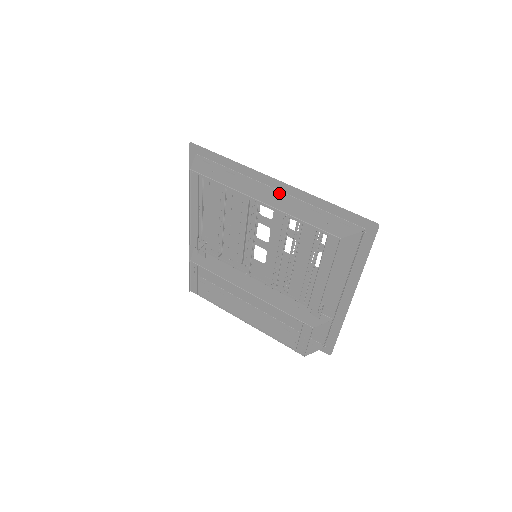
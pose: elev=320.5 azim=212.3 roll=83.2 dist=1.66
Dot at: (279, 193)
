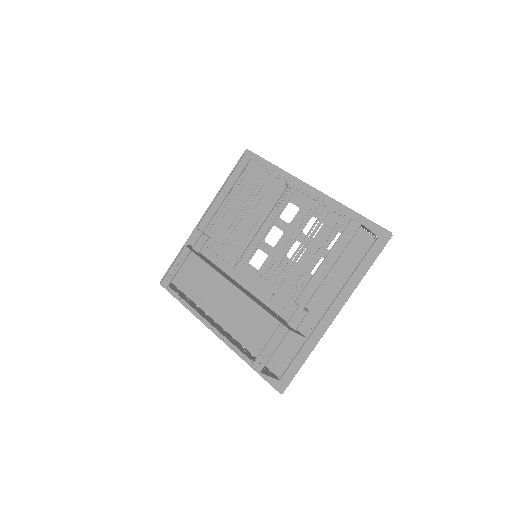
Dot at: occluded
